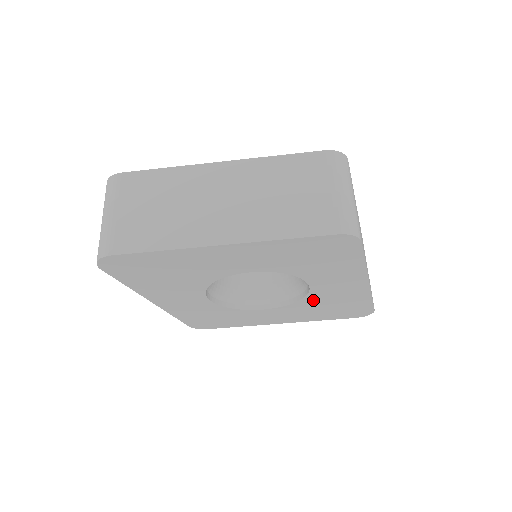
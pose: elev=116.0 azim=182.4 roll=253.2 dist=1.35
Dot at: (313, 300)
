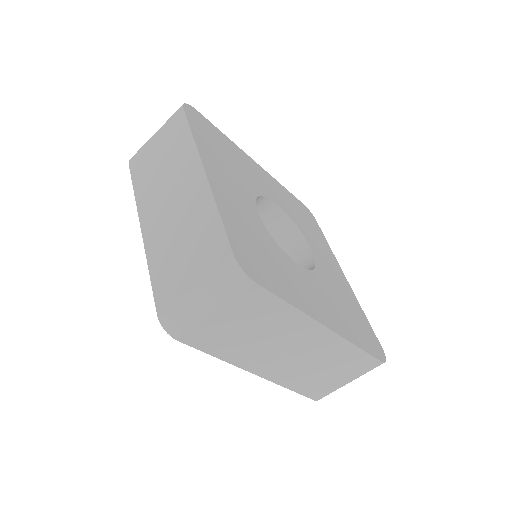
Dot at: occluded
